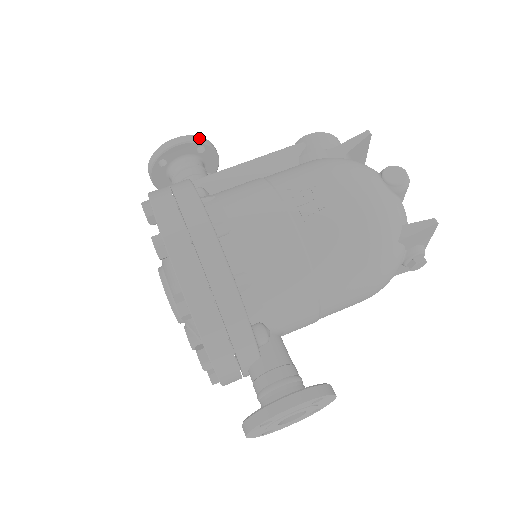
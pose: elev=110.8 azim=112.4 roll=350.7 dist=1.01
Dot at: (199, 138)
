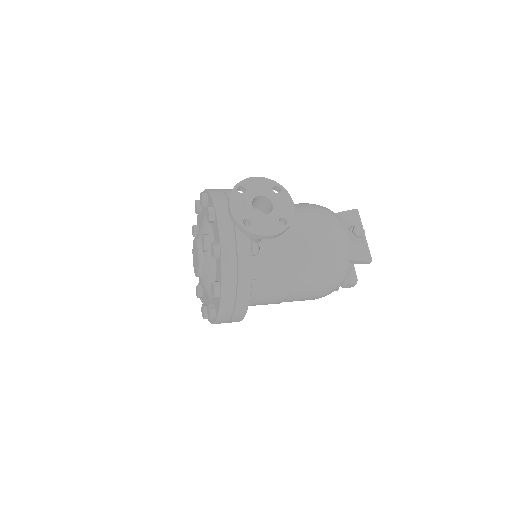
Dot at: occluded
